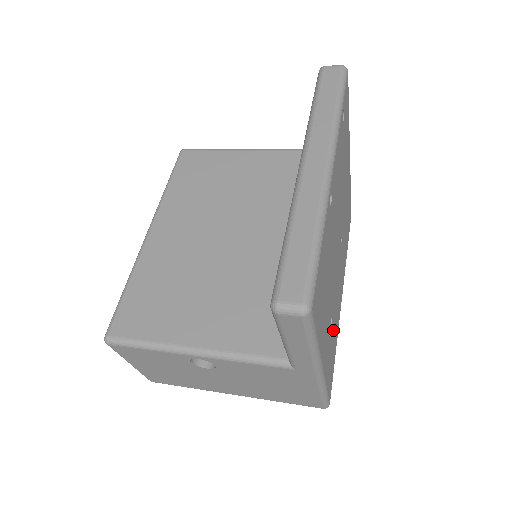
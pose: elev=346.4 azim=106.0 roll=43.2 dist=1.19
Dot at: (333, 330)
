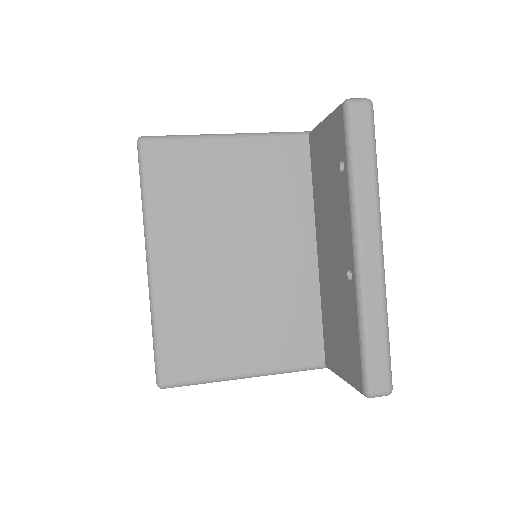
Dot at: occluded
